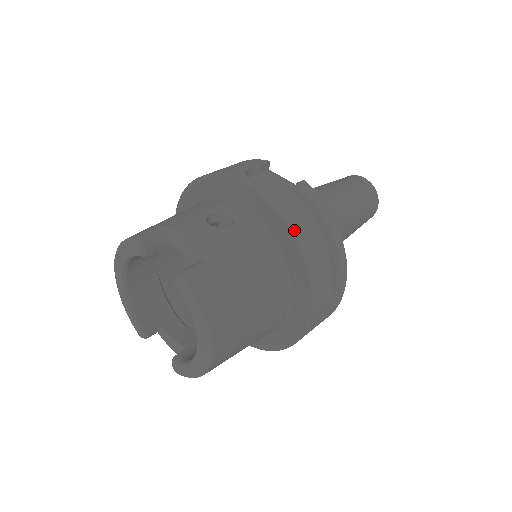
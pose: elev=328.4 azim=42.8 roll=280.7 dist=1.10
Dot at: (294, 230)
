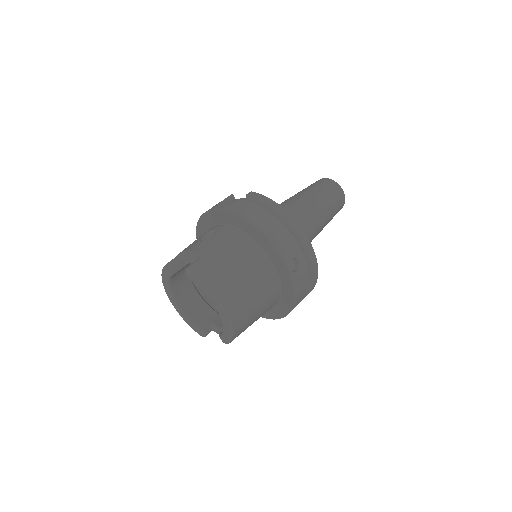
Dot at: (247, 218)
